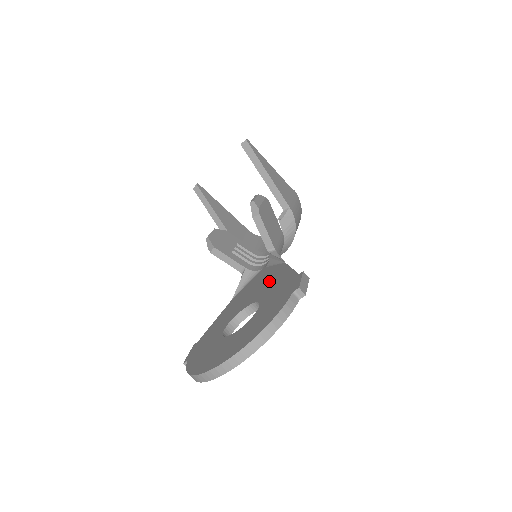
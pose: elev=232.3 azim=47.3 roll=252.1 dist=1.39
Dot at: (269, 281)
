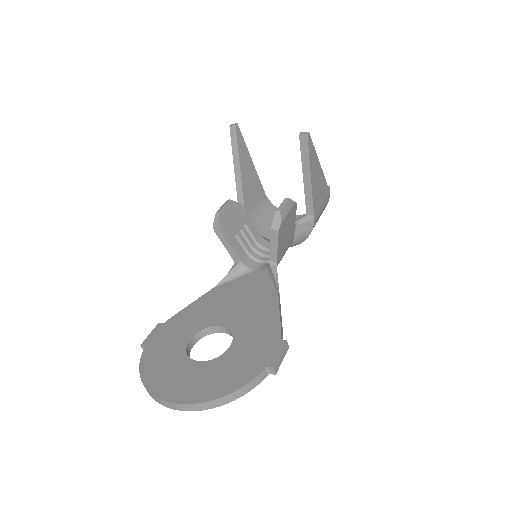
Dot at: (254, 308)
